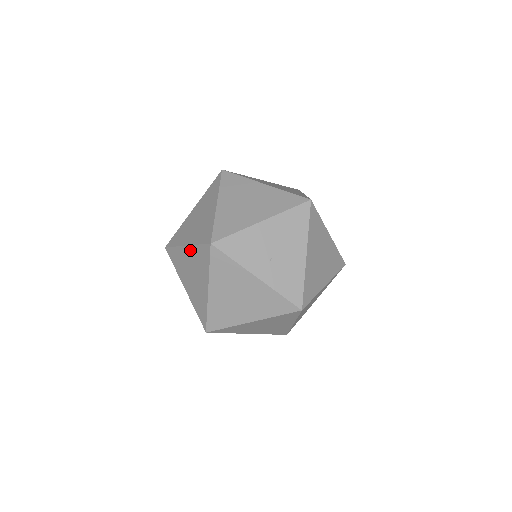
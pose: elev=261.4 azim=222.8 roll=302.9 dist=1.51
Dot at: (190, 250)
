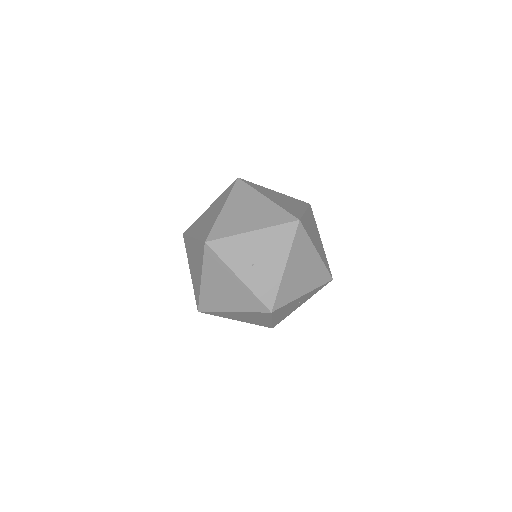
Dot at: (195, 242)
